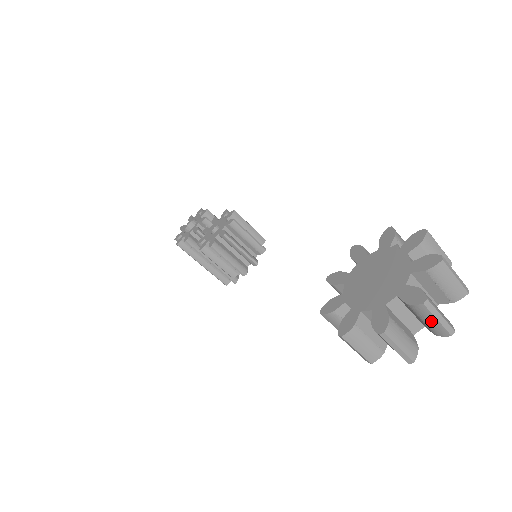
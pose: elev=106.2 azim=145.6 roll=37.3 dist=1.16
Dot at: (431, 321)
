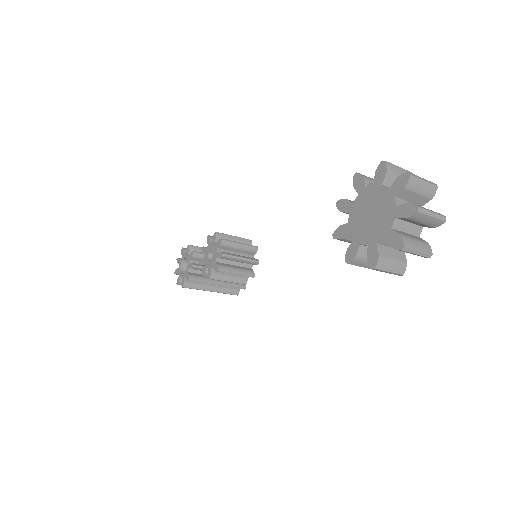
Dot at: (428, 220)
